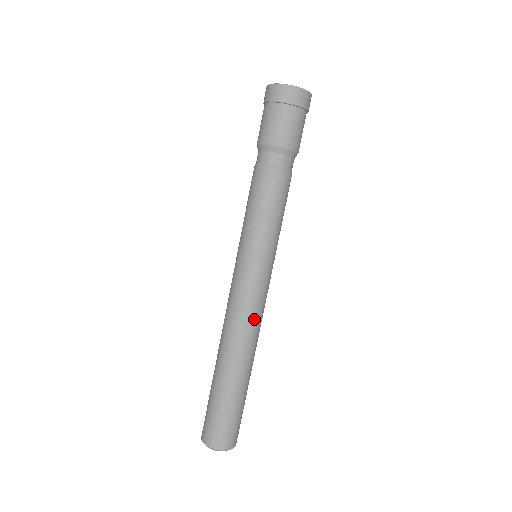
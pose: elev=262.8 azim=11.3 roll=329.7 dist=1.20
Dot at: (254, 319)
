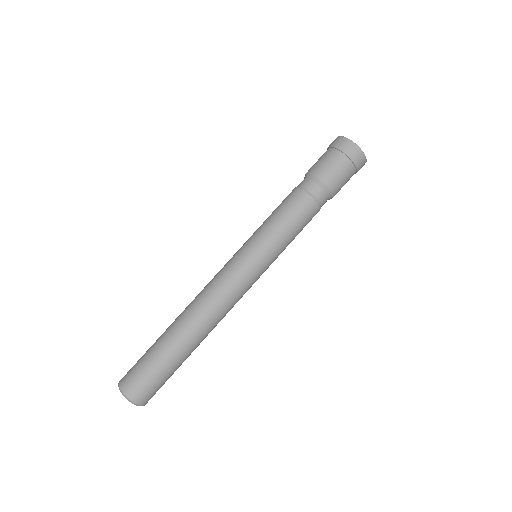
Dot at: (232, 307)
